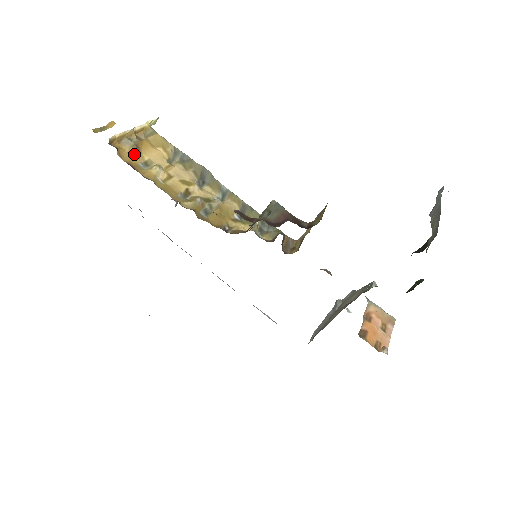
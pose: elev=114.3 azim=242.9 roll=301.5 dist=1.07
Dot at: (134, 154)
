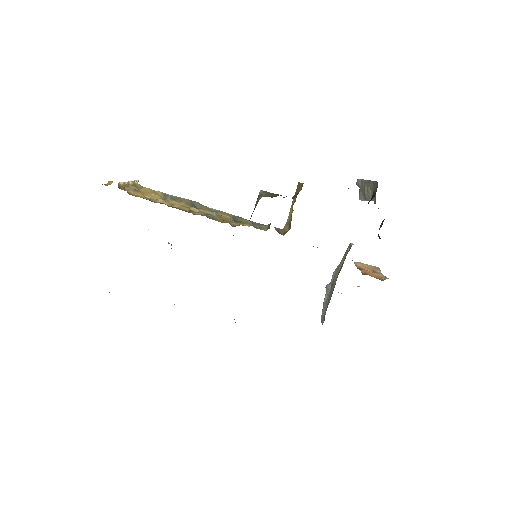
Dot at: (139, 194)
